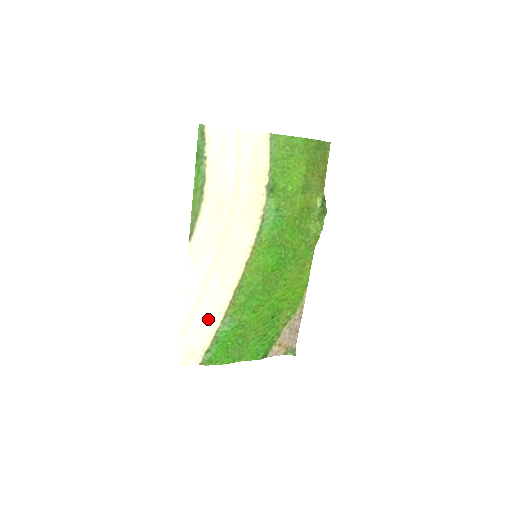
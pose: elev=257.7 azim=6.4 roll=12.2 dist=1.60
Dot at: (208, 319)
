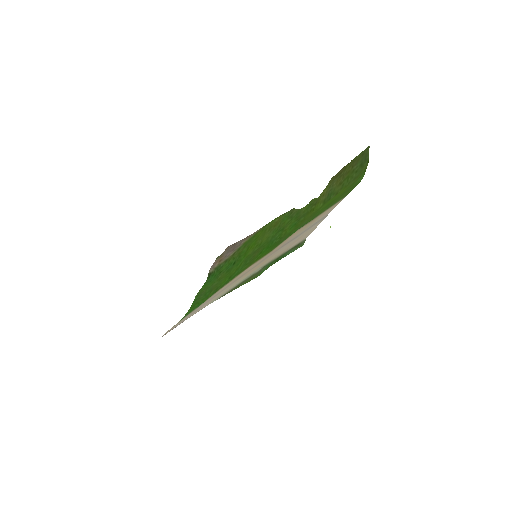
Dot at: occluded
